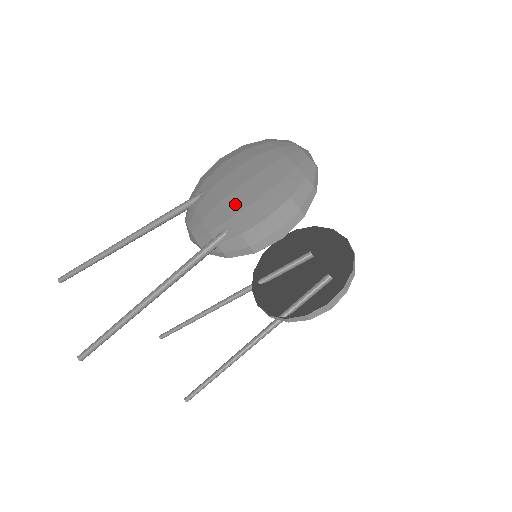
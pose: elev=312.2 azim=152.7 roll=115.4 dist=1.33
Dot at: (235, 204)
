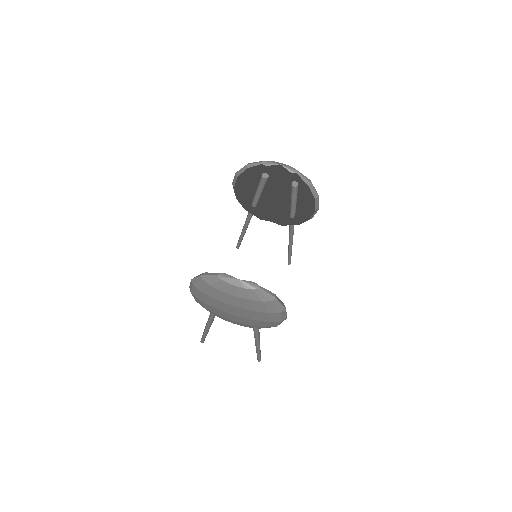
Dot at: (243, 321)
